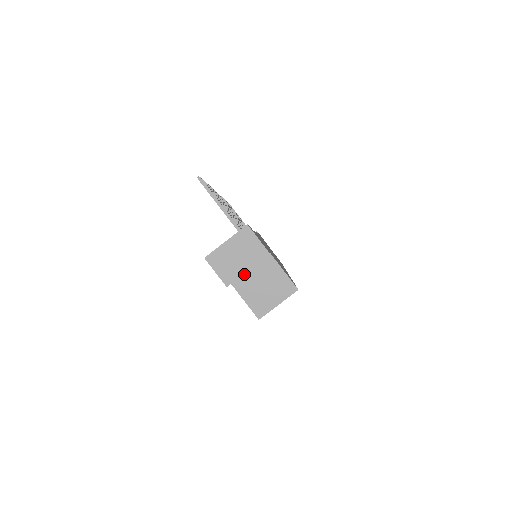
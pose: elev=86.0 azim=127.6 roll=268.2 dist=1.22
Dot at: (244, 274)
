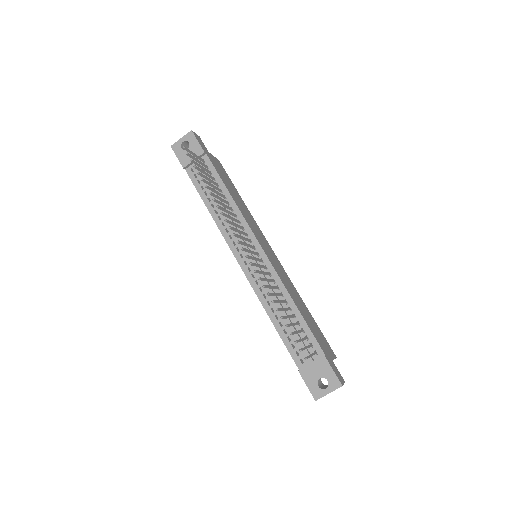
Dot at: occluded
